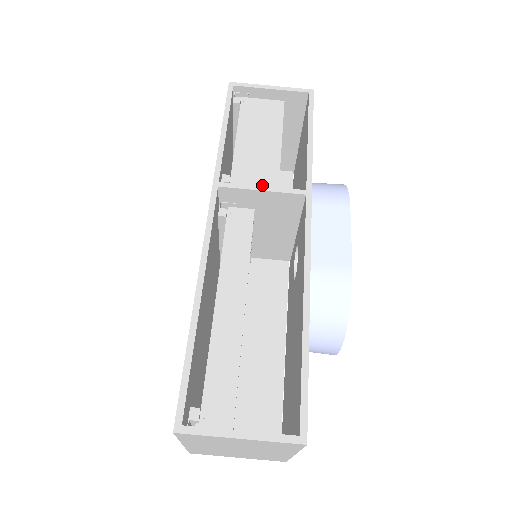
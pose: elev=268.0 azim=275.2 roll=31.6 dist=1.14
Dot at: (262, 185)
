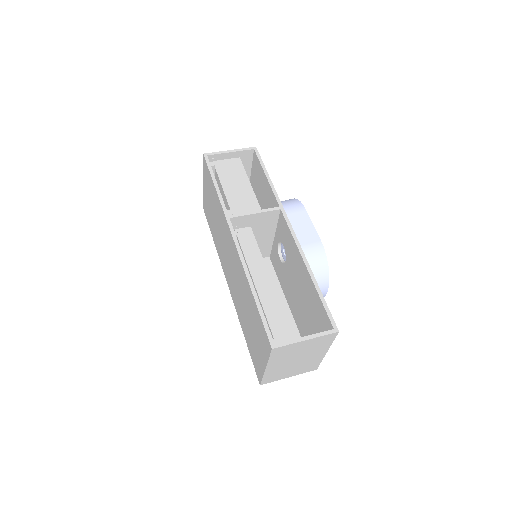
Dot at: occluded
